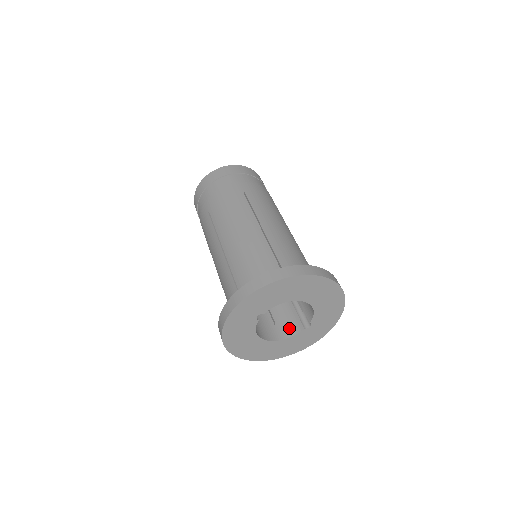
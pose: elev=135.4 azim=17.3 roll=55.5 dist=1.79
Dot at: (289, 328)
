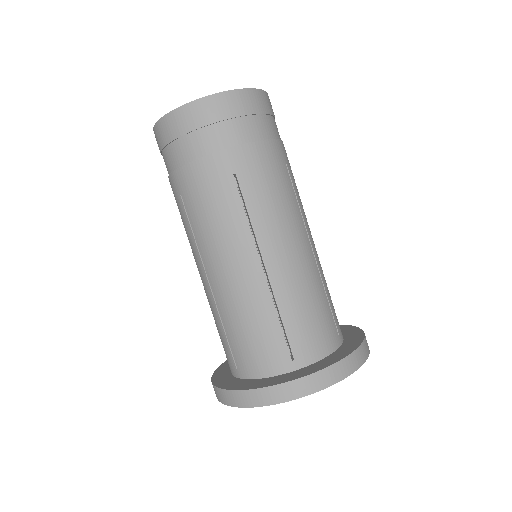
Dot at: occluded
